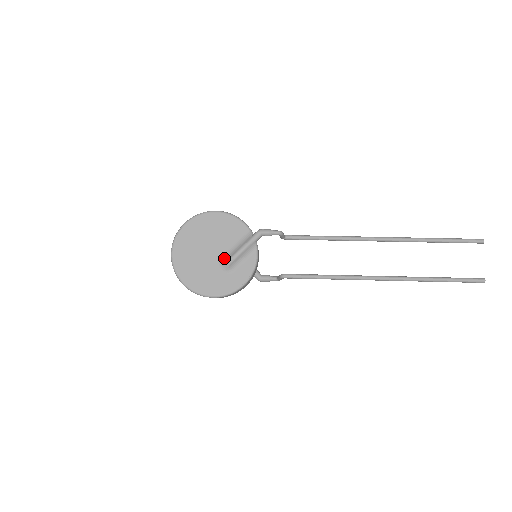
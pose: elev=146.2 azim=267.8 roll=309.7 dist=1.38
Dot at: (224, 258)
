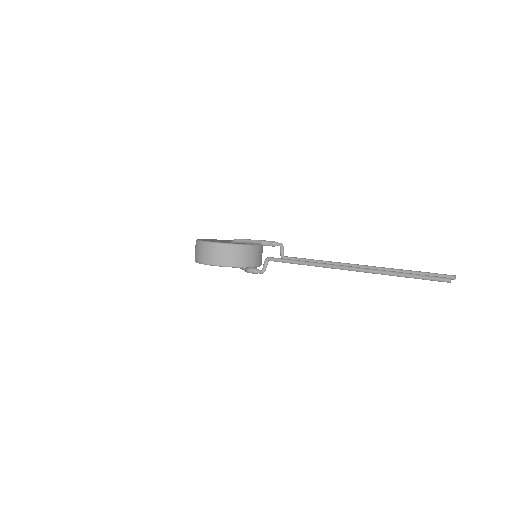
Dot at: occluded
